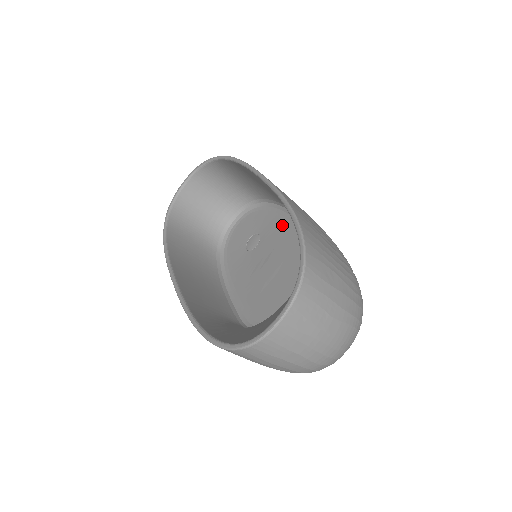
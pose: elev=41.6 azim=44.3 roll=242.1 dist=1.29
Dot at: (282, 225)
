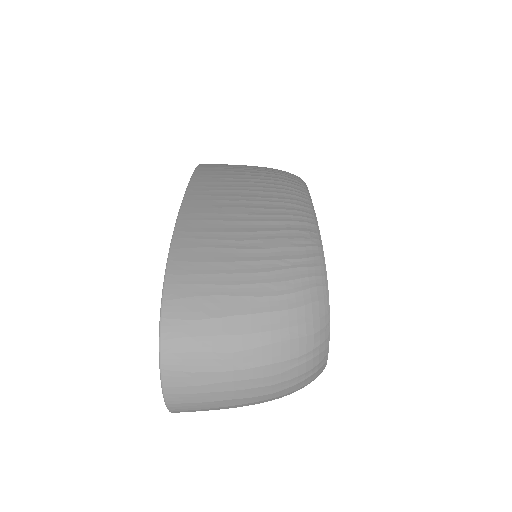
Dot at: occluded
